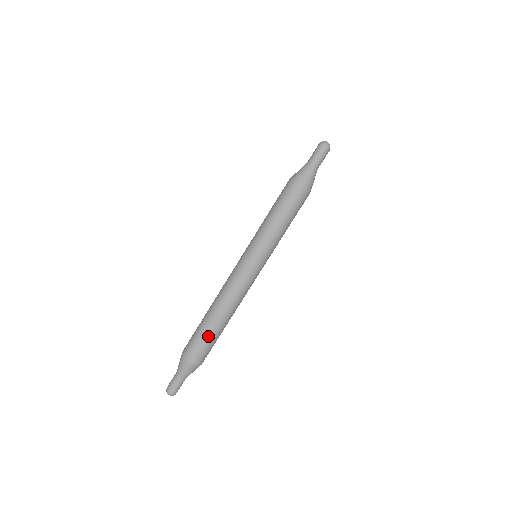
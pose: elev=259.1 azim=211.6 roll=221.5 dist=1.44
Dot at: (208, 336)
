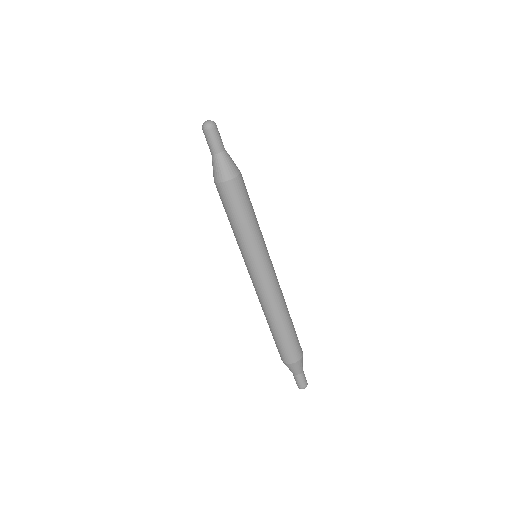
Dot at: (293, 333)
